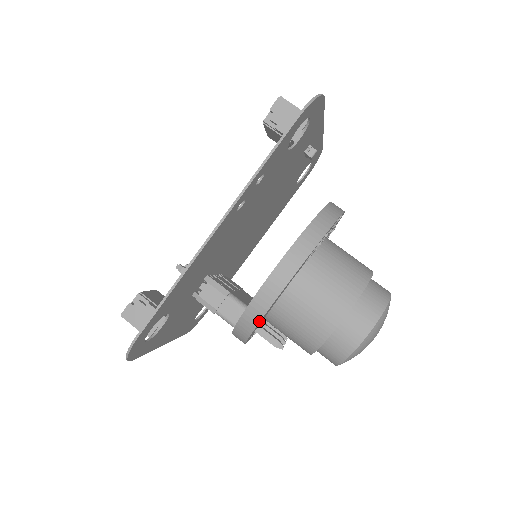
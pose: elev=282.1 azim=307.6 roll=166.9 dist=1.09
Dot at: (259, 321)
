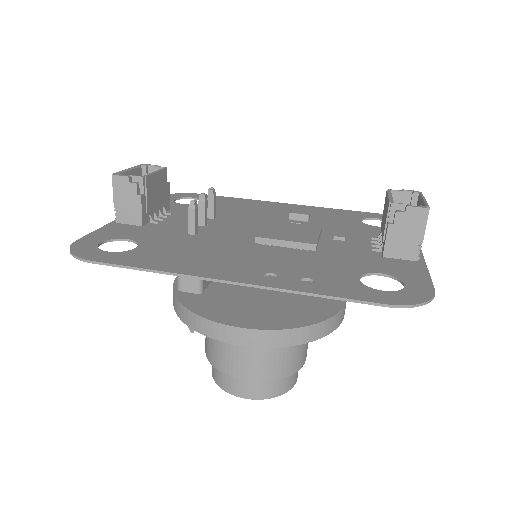
Dot at: (190, 327)
